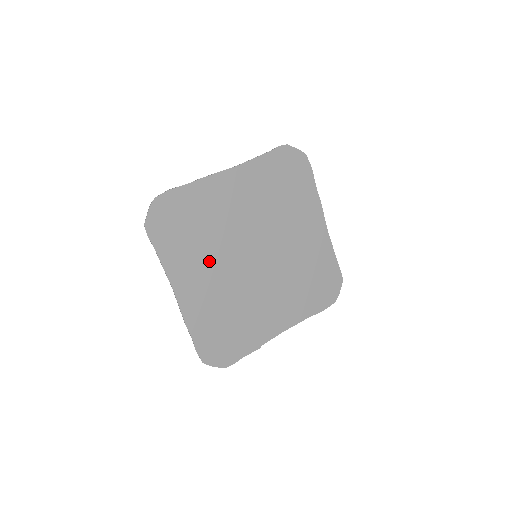
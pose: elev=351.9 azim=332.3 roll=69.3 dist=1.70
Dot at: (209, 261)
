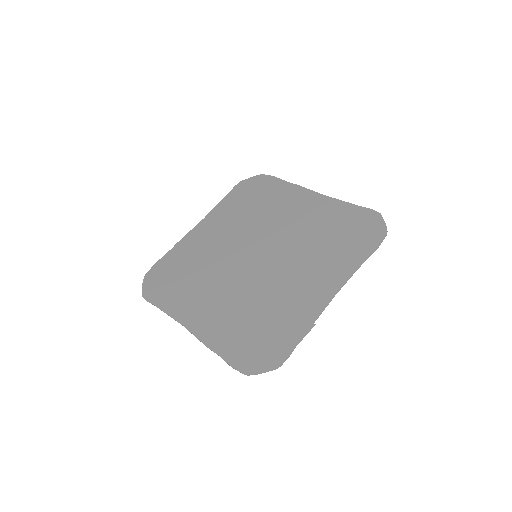
Dot at: (209, 286)
